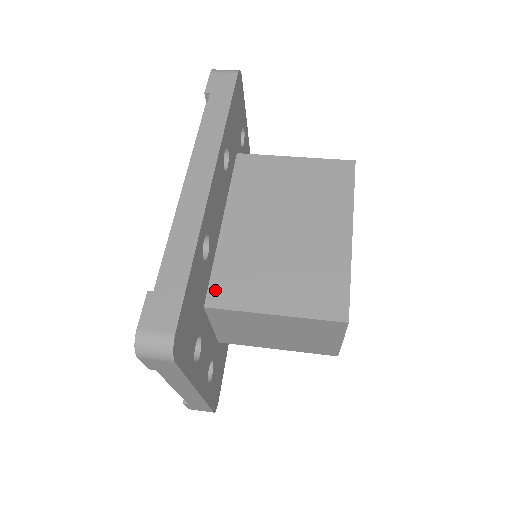
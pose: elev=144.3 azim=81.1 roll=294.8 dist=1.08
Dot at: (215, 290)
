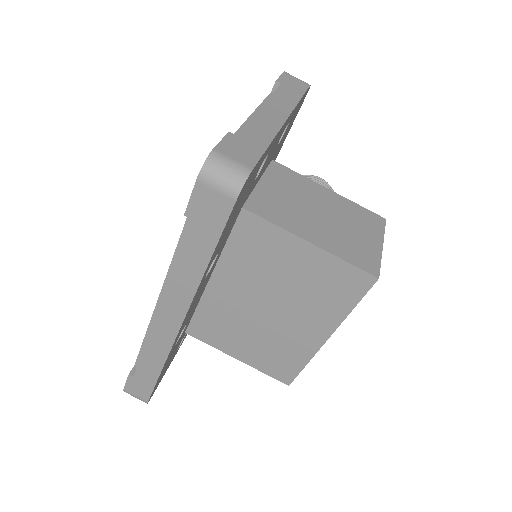
Dot at: (195, 326)
